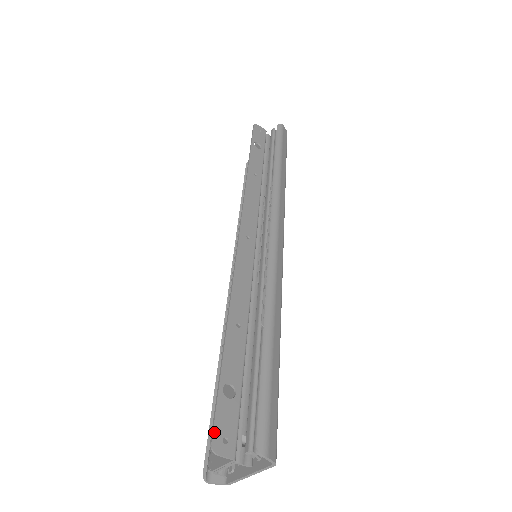
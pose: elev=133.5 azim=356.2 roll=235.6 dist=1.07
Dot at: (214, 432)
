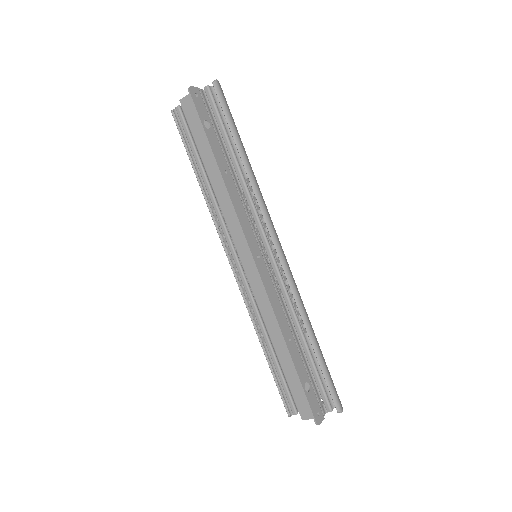
Dot at: (314, 416)
